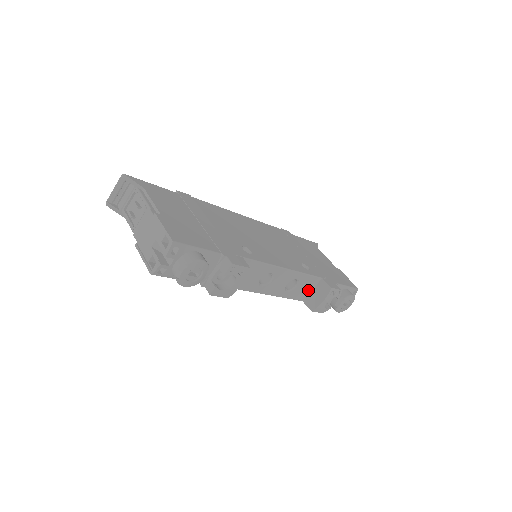
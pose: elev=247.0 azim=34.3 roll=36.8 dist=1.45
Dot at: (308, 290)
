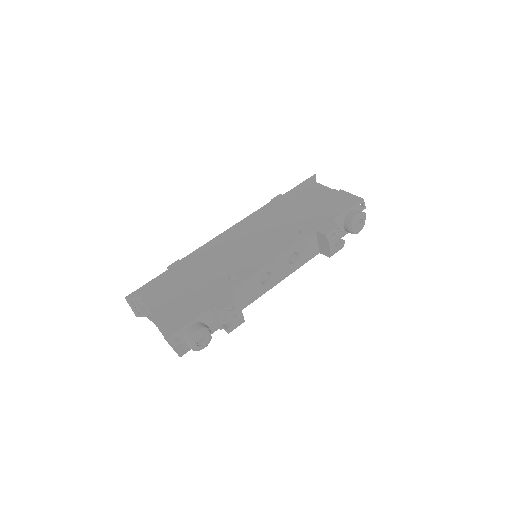
Dot at: (314, 246)
